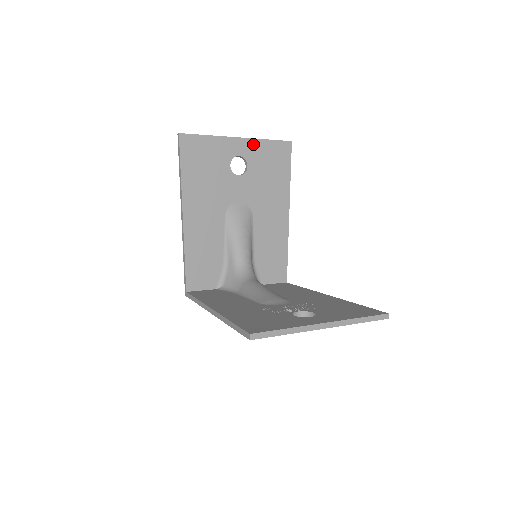
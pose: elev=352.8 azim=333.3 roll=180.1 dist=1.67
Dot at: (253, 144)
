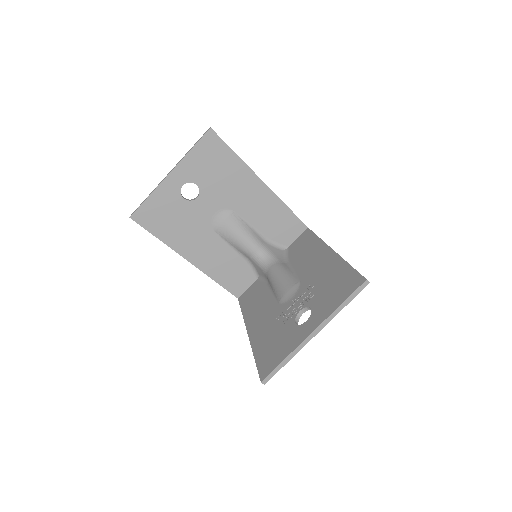
Dot at: (184, 165)
